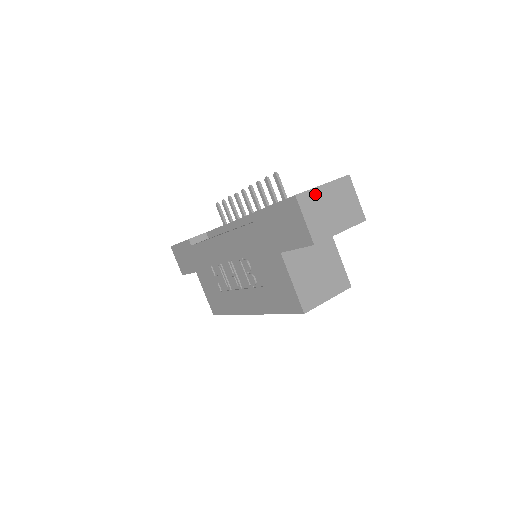
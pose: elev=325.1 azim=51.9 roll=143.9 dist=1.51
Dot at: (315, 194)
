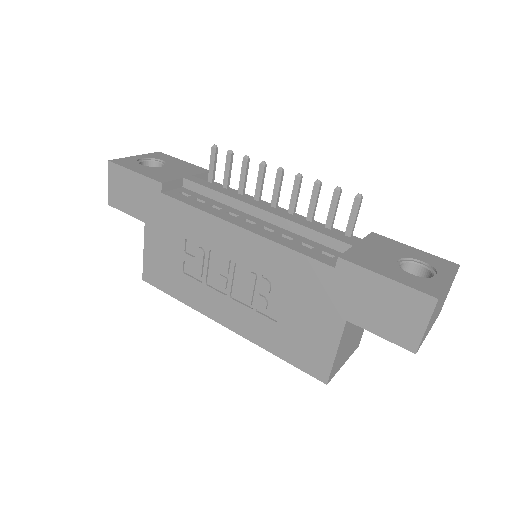
Dot at: (443, 294)
